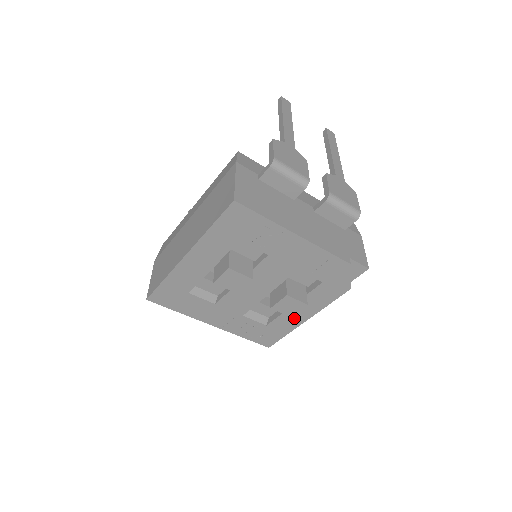
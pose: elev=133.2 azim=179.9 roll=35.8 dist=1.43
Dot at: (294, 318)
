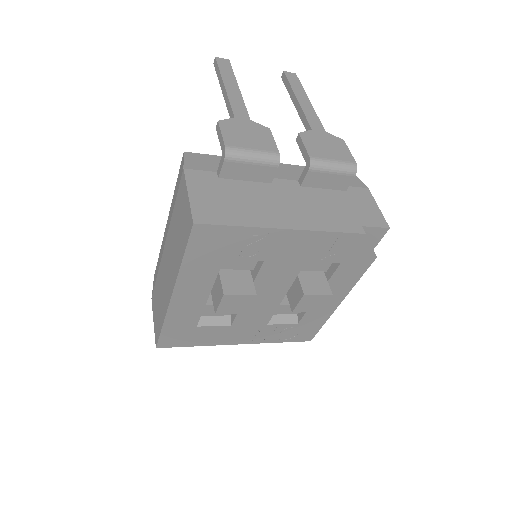
Dot at: (325, 307)
